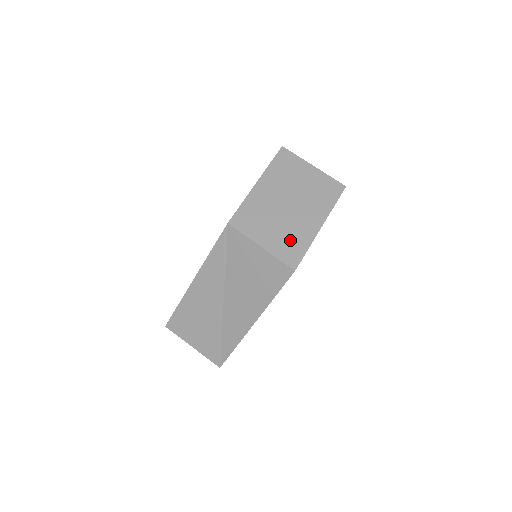
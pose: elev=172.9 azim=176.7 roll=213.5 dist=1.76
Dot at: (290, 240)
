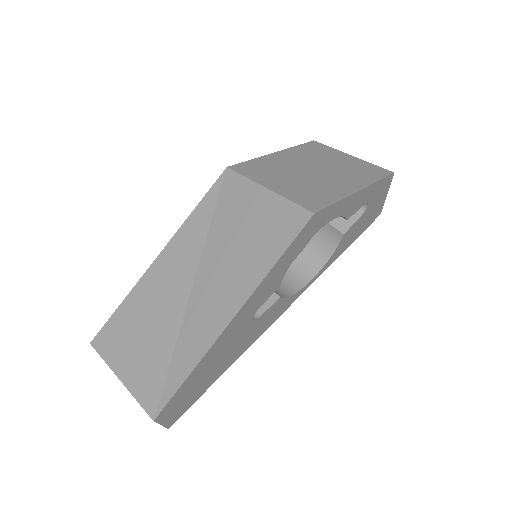
Dot at: (312, 191)
